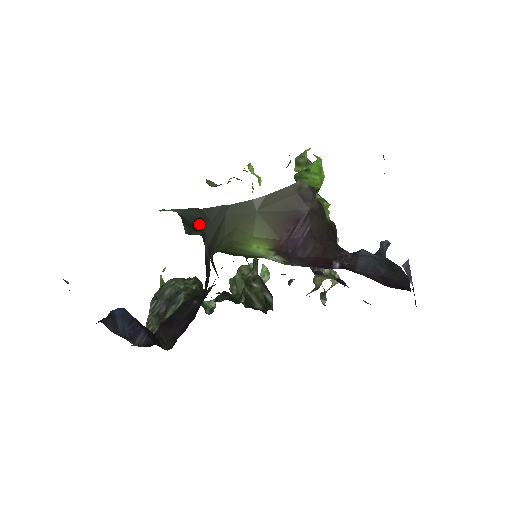
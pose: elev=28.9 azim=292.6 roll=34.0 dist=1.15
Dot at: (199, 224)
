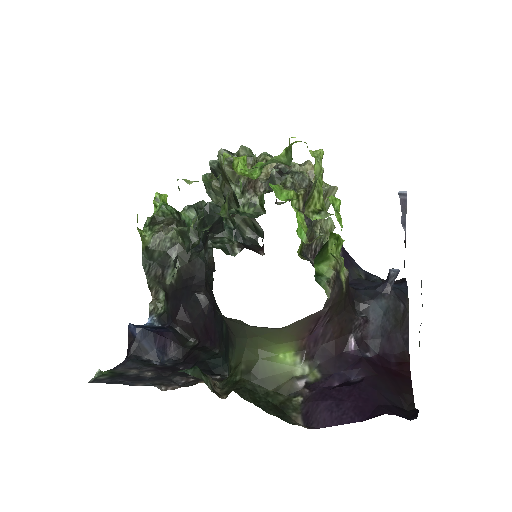
Dot at: occluded
